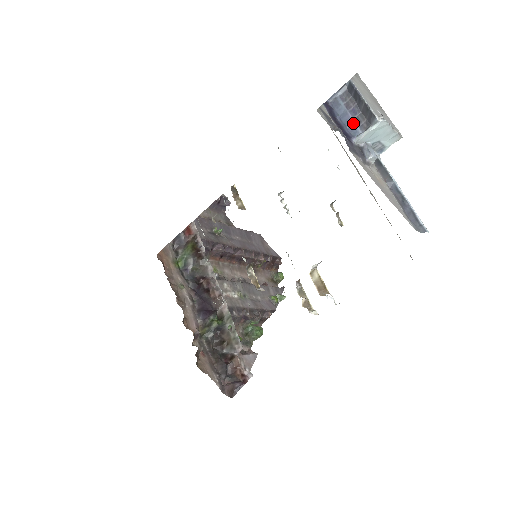
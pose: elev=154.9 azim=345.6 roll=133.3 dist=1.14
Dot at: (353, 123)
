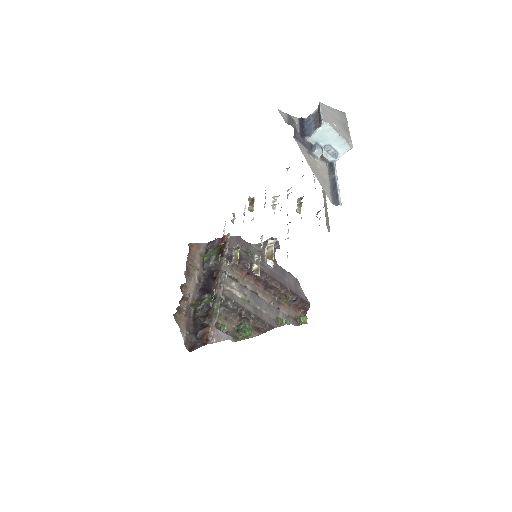
Dot at: (312, 129)
